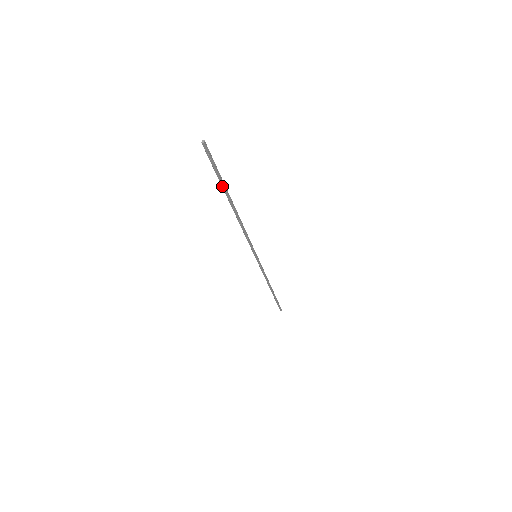
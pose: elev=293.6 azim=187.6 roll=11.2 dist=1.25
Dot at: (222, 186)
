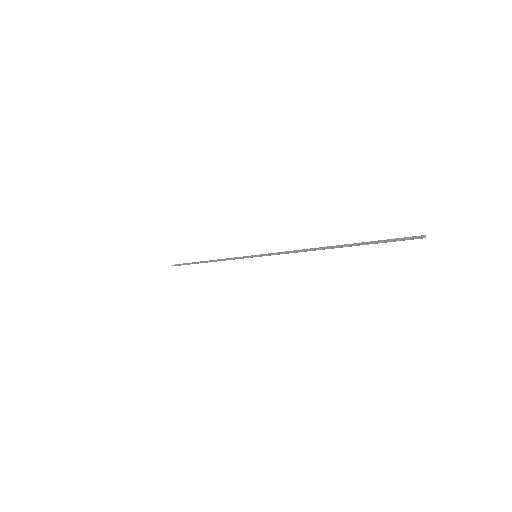
Dot at: occluded
